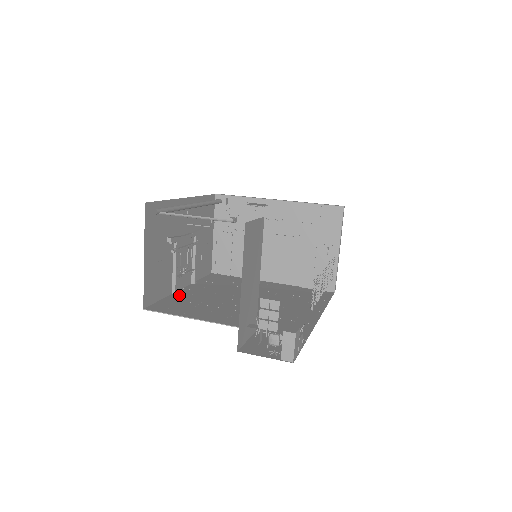
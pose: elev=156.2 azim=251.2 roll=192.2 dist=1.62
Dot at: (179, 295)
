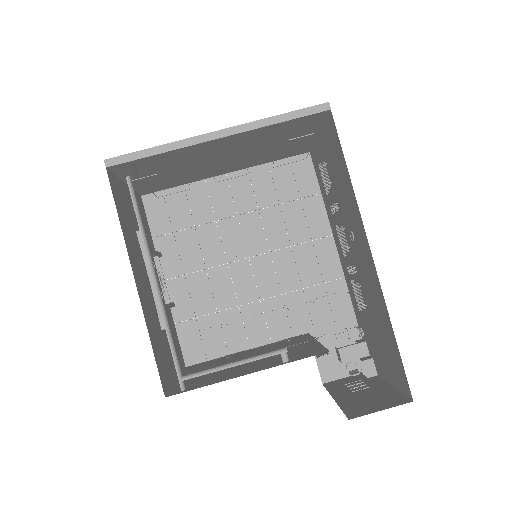
Dot at: (180, 305)
